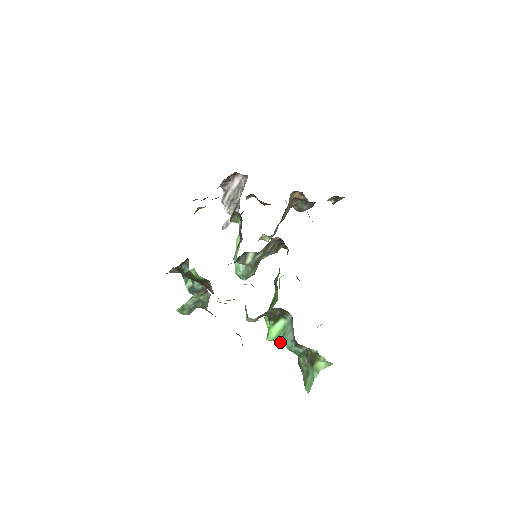
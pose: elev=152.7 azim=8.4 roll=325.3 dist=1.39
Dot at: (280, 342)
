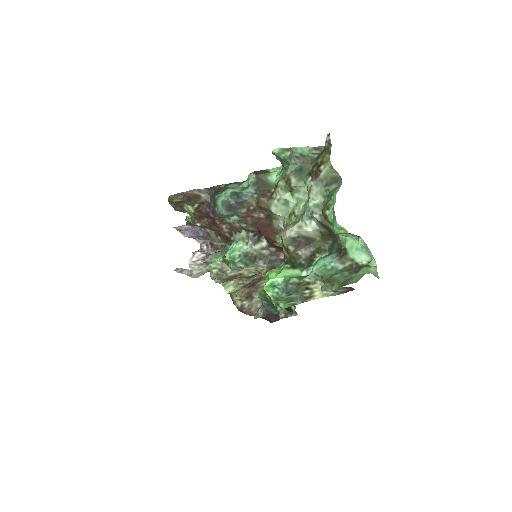
Dot at: (291, 282)
